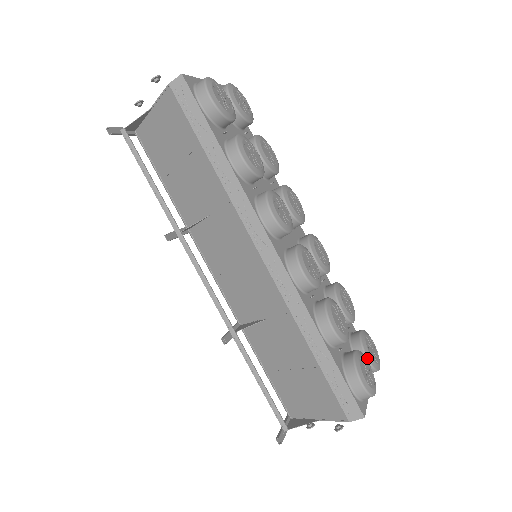
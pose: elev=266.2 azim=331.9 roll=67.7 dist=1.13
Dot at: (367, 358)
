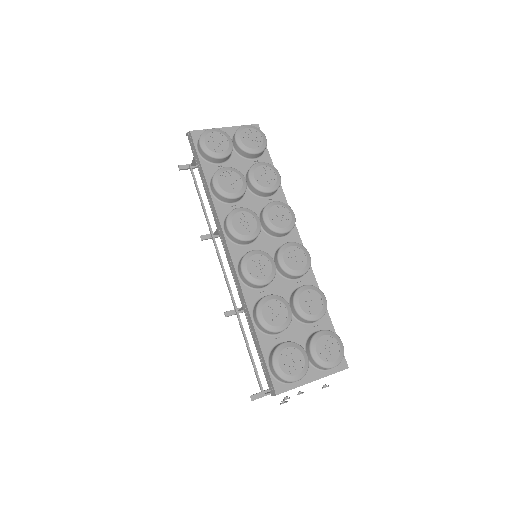
Dot at: (311, 353)
